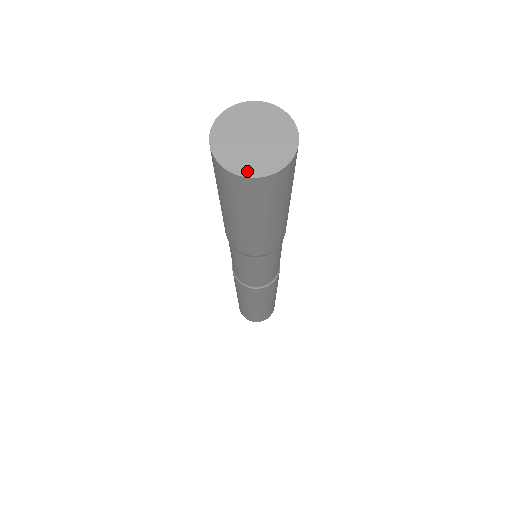
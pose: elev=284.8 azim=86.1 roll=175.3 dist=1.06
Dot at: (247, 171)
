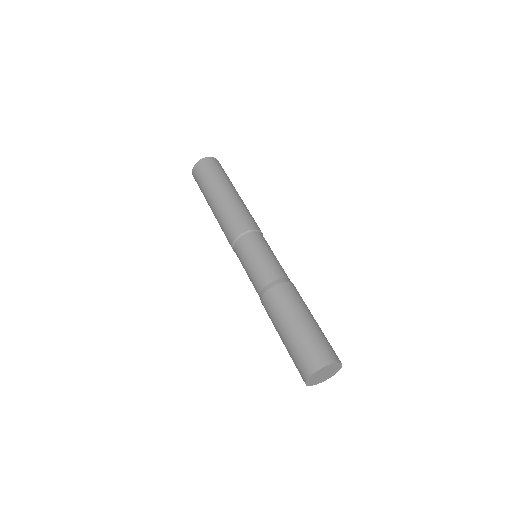
Dot at: (325, 380)
